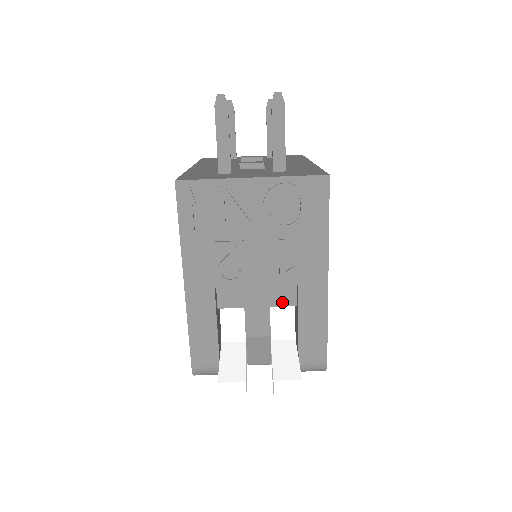
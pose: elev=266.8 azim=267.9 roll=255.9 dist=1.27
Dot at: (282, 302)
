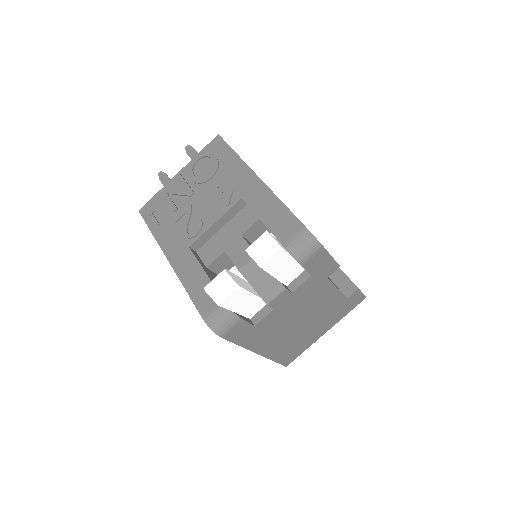
Dot at: (248, 225)
